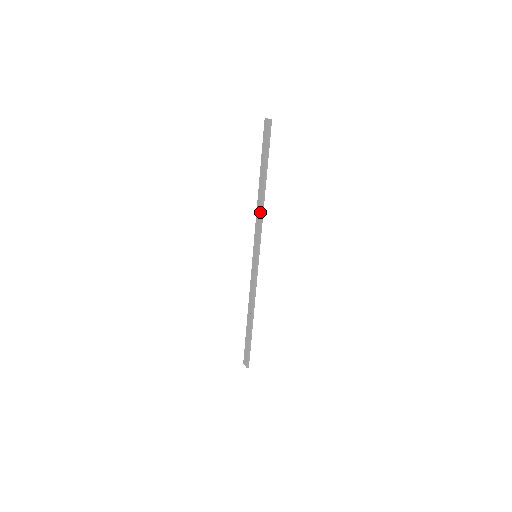
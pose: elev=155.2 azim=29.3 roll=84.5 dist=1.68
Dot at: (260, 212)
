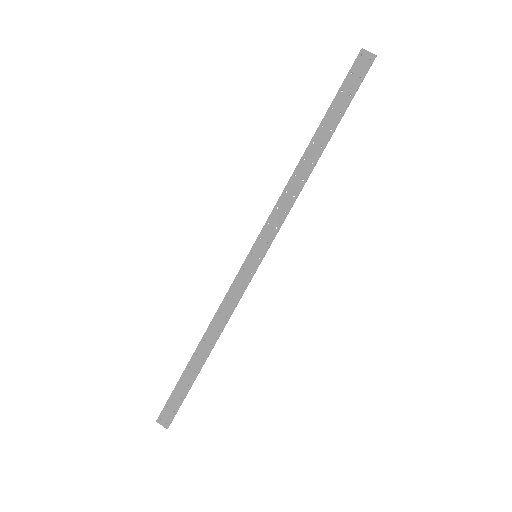
Dot at: (297, 190)
